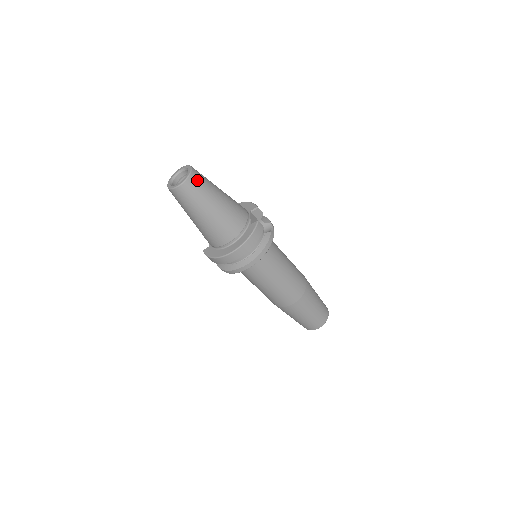
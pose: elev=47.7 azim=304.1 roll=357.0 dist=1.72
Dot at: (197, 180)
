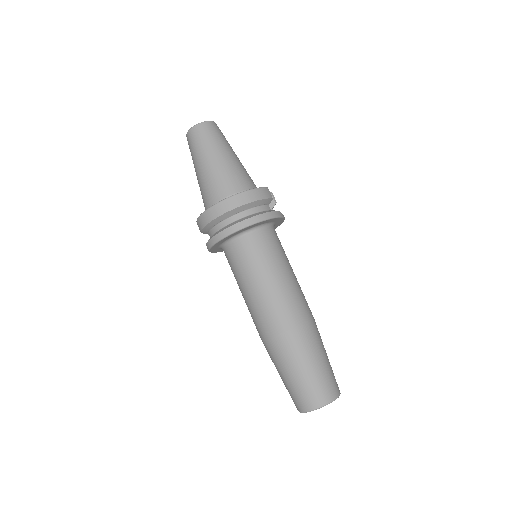
Dot at: (217, 129)
